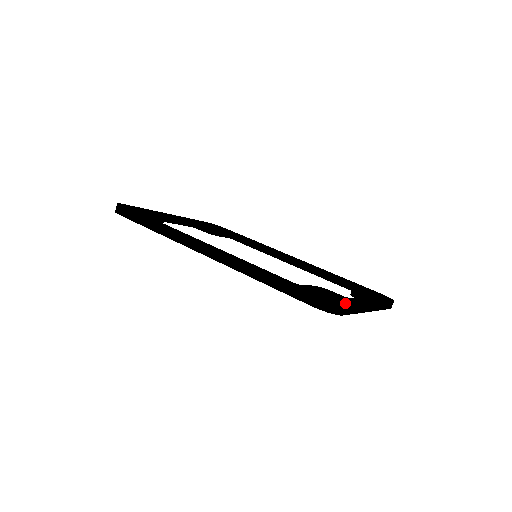
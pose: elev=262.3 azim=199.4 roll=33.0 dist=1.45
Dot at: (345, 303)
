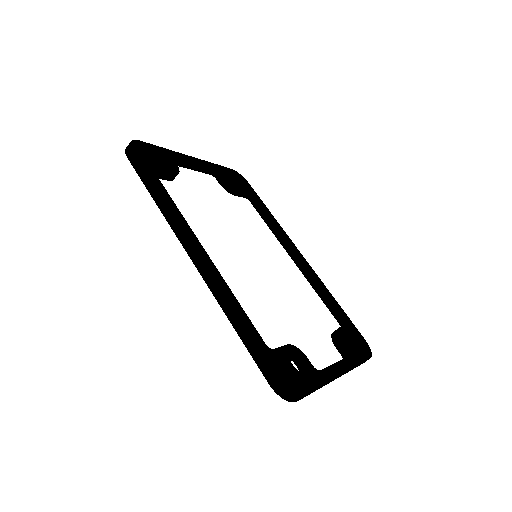
Dot at: (306, 390)
